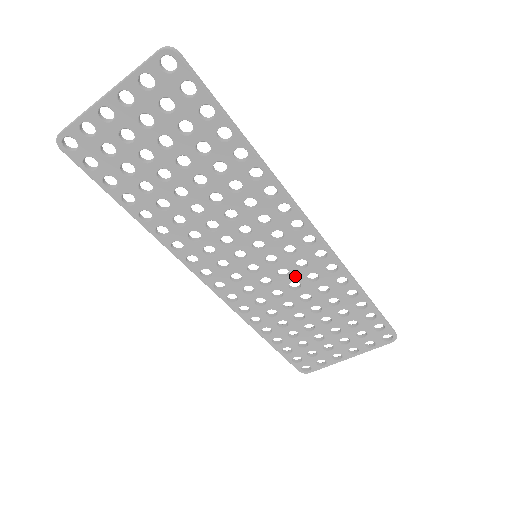
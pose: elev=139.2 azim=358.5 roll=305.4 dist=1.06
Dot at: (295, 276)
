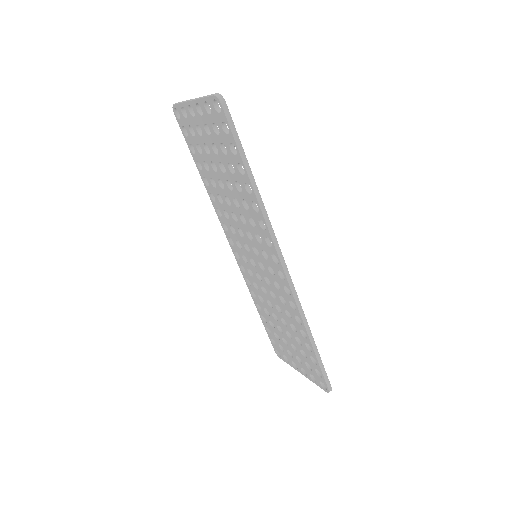
Dot at: (274, 289)
